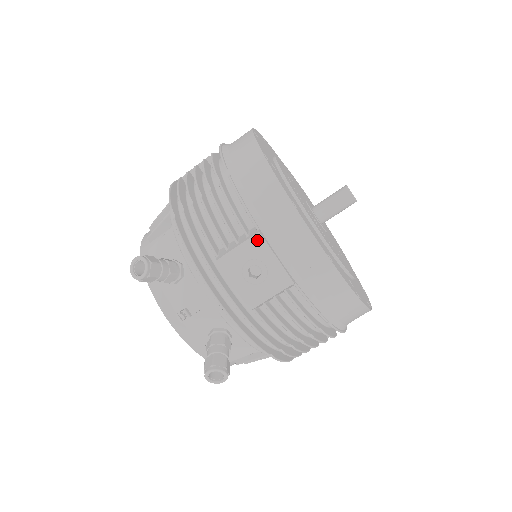
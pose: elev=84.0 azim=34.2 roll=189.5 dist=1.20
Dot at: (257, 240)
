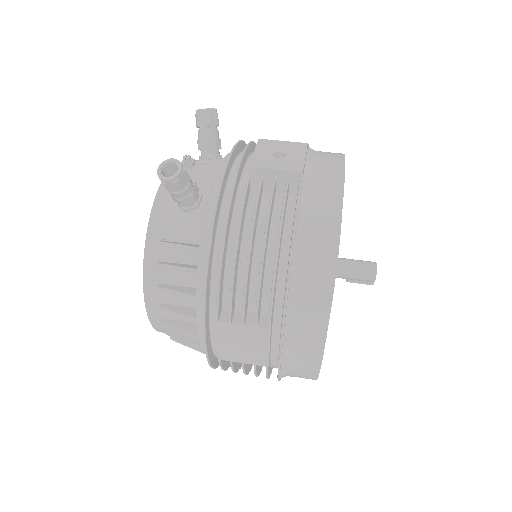
Dot at: (301, 145)
